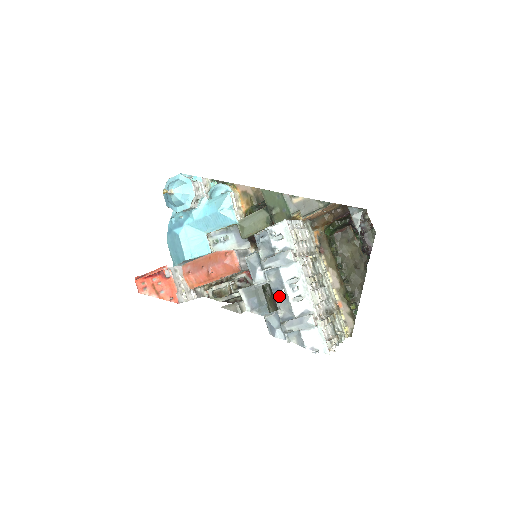
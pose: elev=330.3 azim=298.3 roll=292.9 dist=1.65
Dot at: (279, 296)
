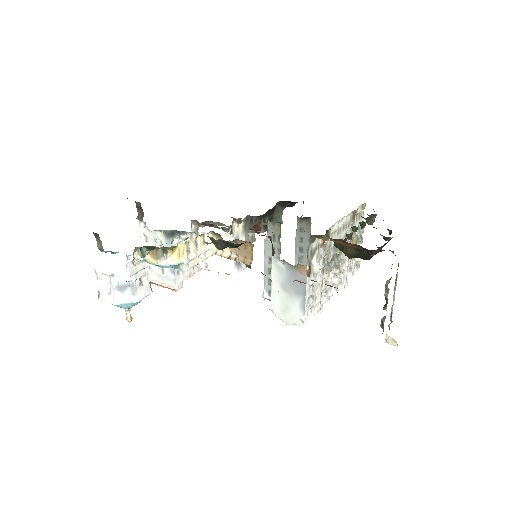
Dot at: occluded
